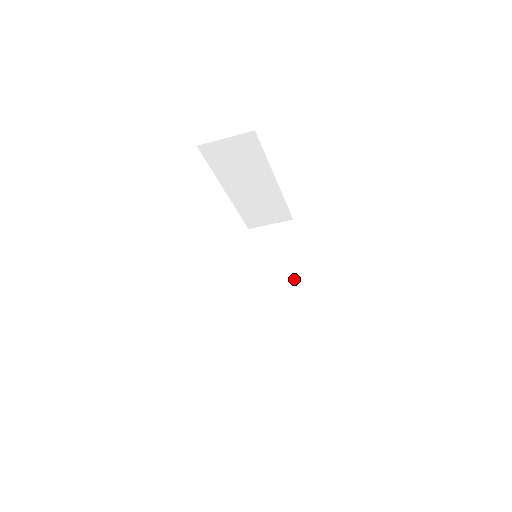
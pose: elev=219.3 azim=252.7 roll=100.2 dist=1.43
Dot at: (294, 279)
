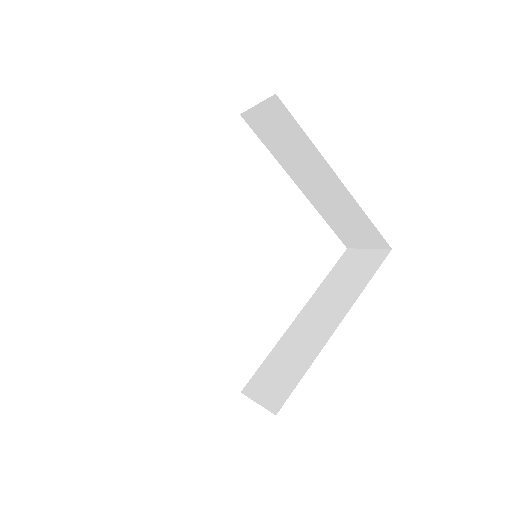
Dot at: (335, 320)
